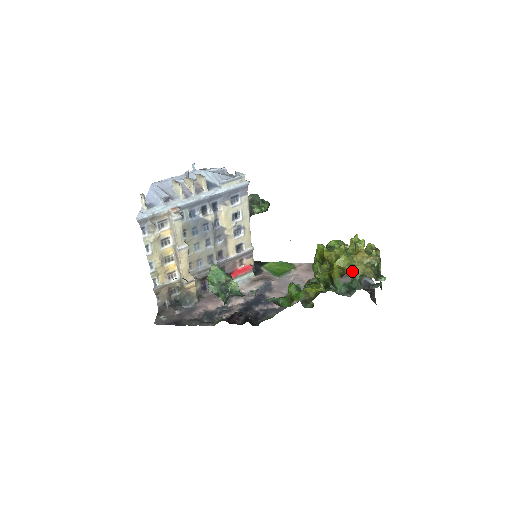
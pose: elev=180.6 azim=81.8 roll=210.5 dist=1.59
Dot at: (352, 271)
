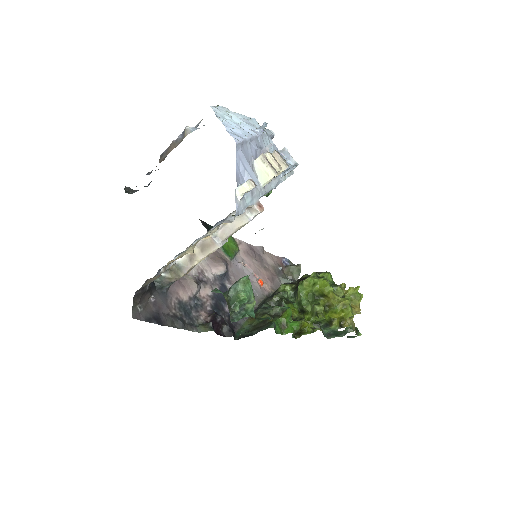
Dot at: occluded
